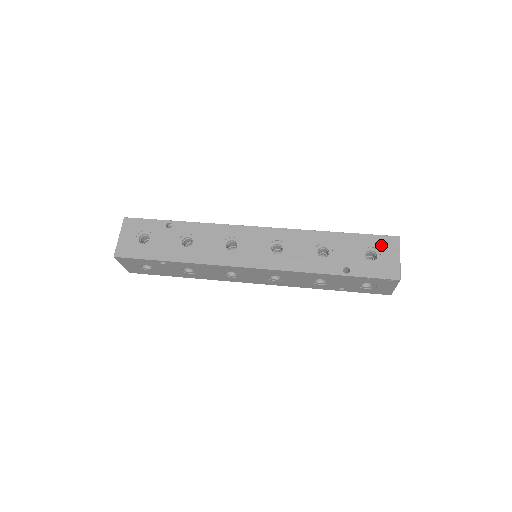
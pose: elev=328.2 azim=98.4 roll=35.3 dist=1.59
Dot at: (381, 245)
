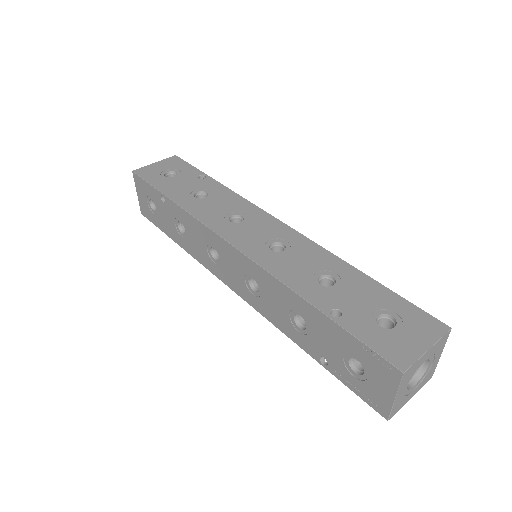
Dot at: (413, 319)
